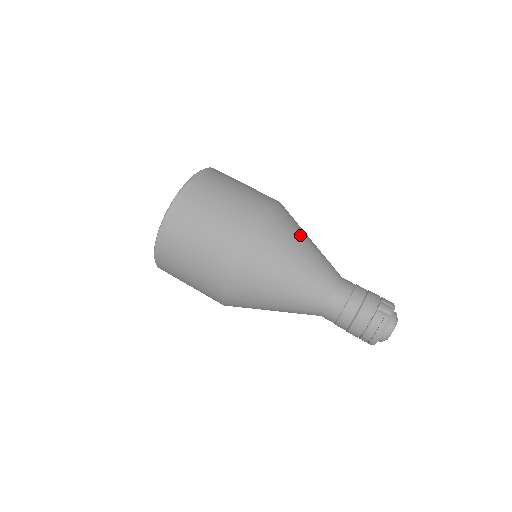
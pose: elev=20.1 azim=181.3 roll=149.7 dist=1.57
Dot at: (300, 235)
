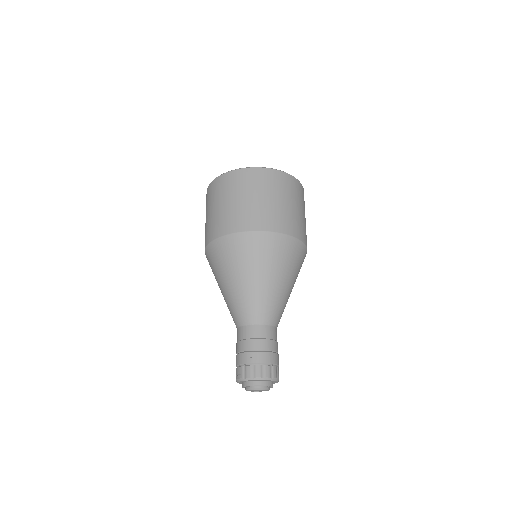
Dot at: (252, 269)
